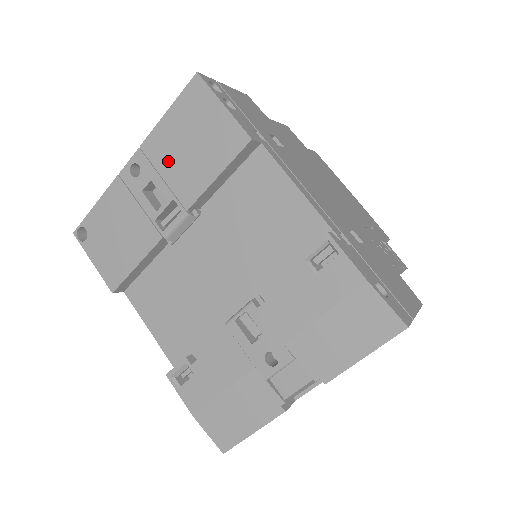
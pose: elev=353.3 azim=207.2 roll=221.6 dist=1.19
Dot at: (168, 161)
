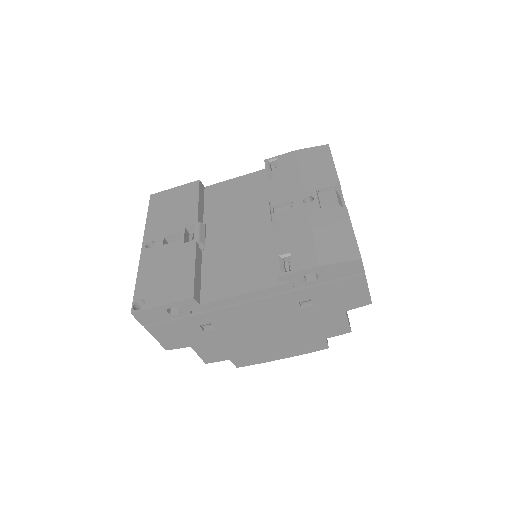
Dot at: (166, 223)
